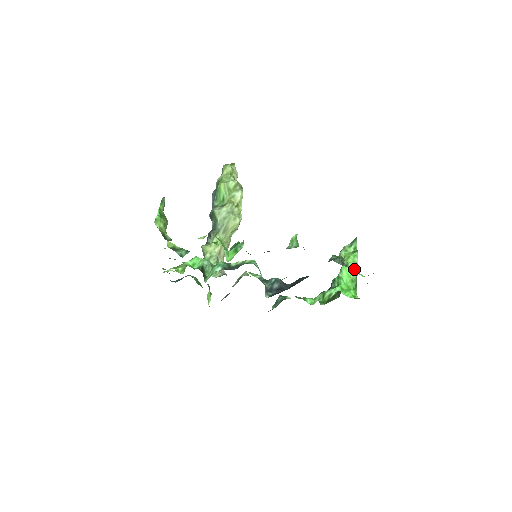
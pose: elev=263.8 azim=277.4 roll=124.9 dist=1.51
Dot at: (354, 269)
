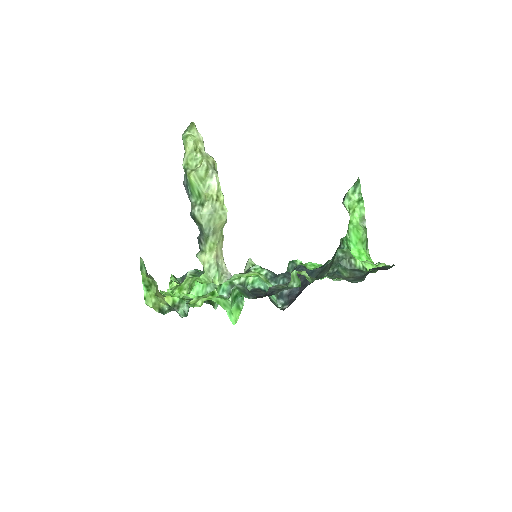
Dot at: (363, 267)
